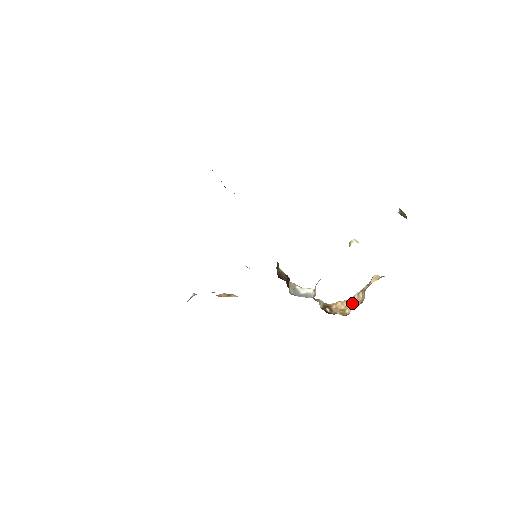
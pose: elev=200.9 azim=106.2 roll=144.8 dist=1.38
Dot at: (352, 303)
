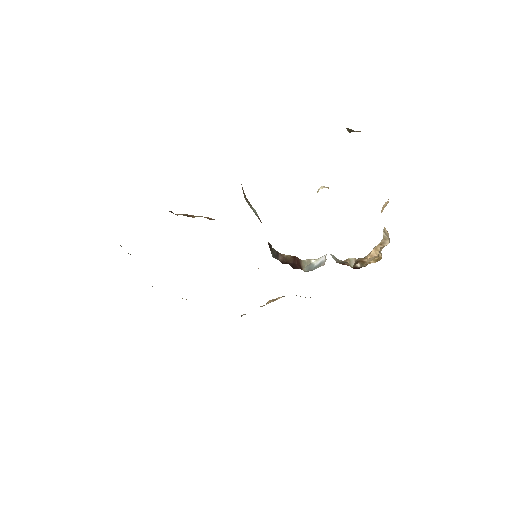
Dot at: (385, 243)
